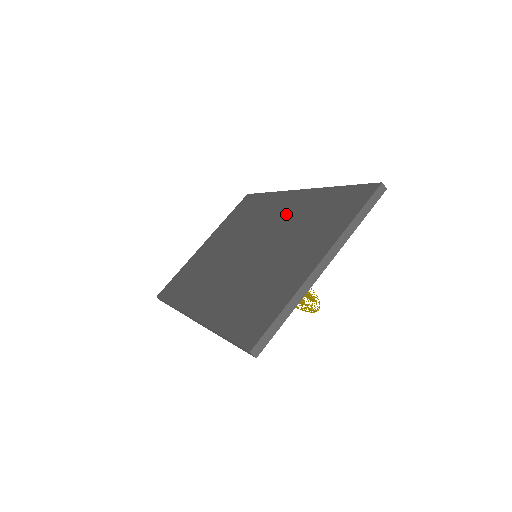
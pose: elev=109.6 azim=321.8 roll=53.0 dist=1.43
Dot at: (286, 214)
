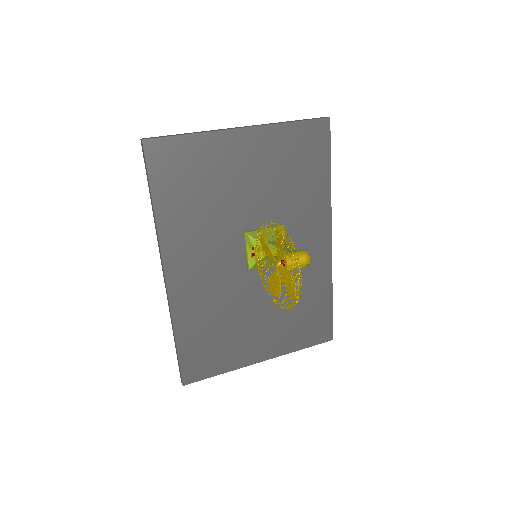
Dot at: occluded
